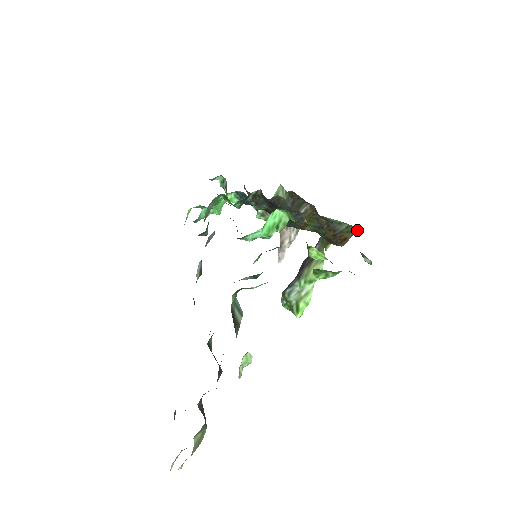
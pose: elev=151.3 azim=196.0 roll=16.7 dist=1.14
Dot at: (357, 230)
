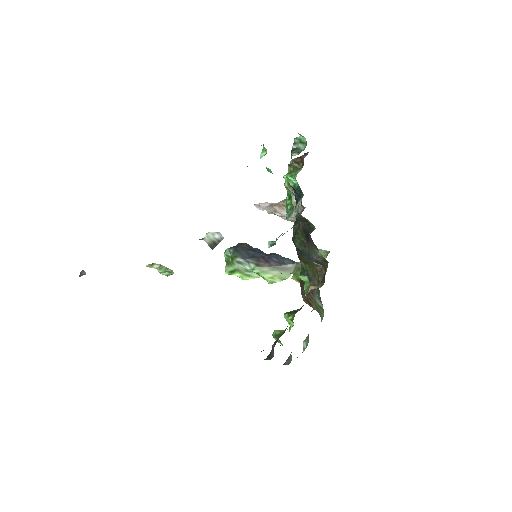
Dot at: (322, 316)
